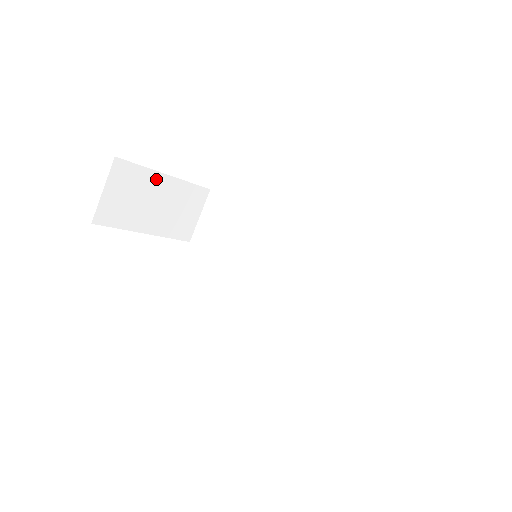
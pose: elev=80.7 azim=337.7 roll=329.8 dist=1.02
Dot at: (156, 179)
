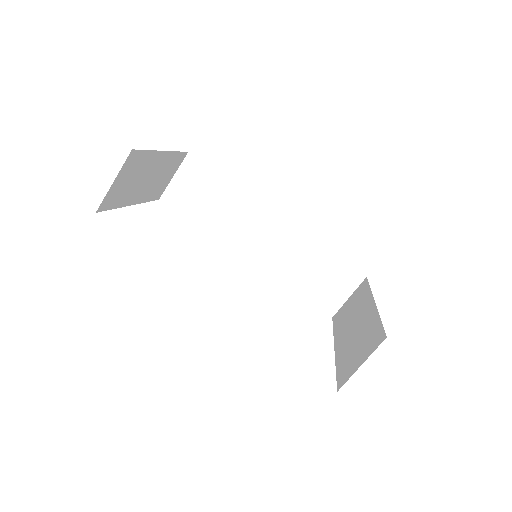
Dot at: (154, 157)
